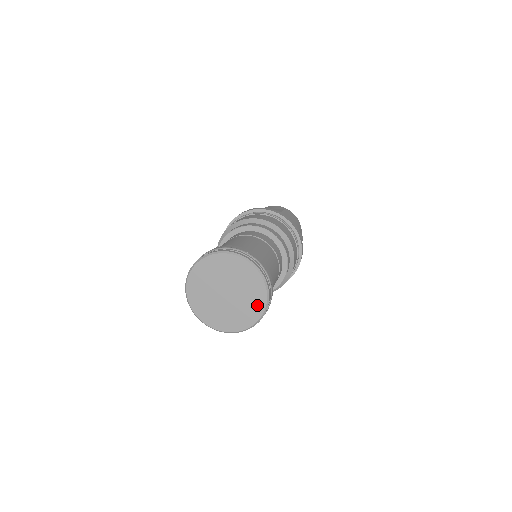
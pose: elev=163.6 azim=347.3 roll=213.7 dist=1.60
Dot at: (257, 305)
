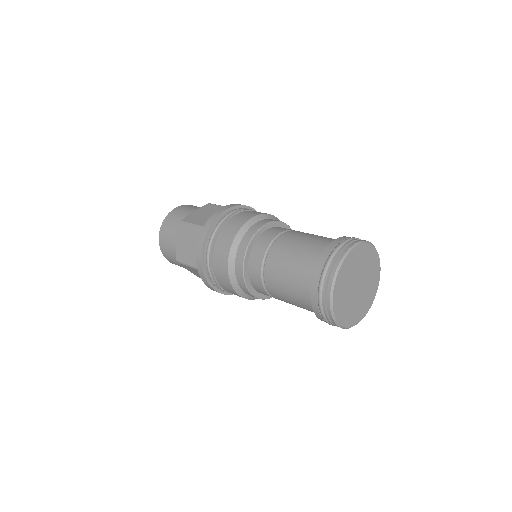
Dot at: (365, 308)
